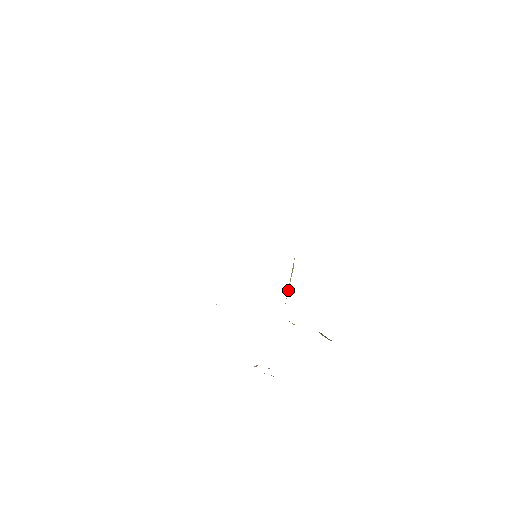
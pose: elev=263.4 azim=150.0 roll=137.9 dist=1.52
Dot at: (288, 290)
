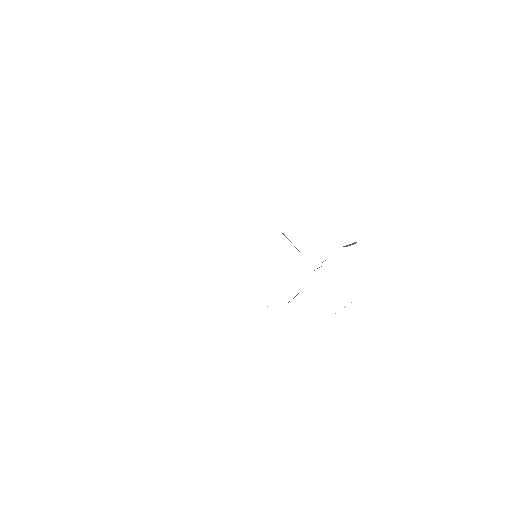
Dot at: (297, 249)
